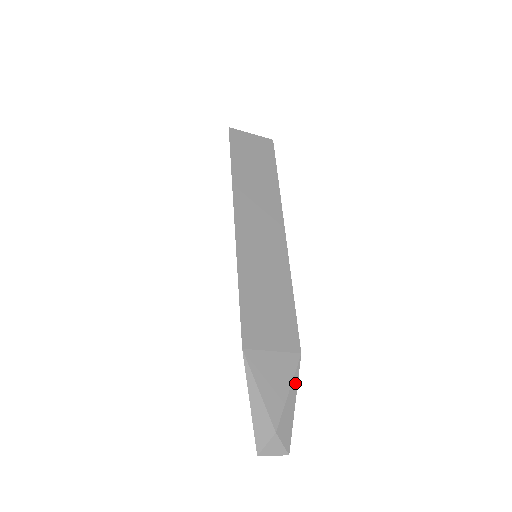
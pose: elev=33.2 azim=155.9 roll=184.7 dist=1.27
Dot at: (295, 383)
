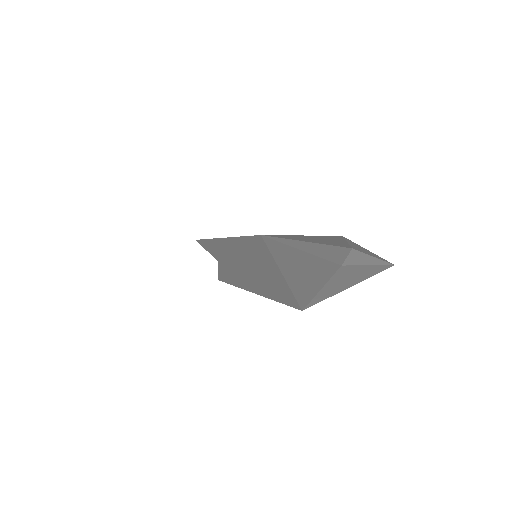
Dot at: (351, 242)
